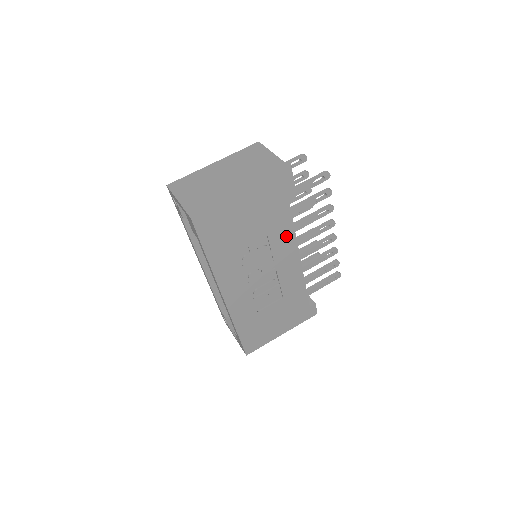
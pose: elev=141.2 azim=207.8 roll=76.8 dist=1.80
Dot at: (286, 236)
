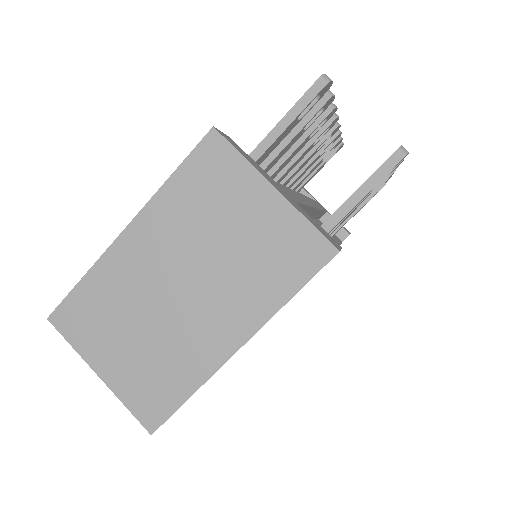
Dot at: occluded
